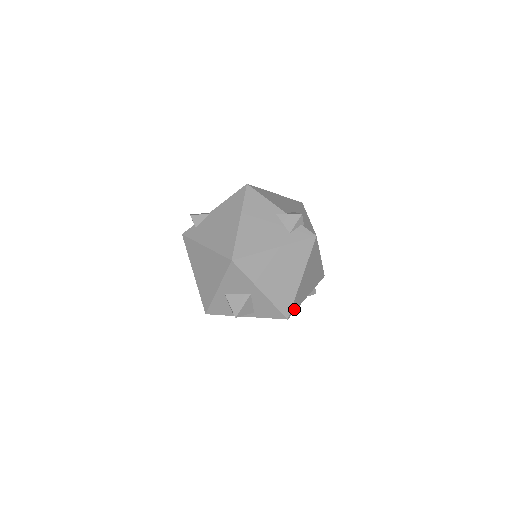
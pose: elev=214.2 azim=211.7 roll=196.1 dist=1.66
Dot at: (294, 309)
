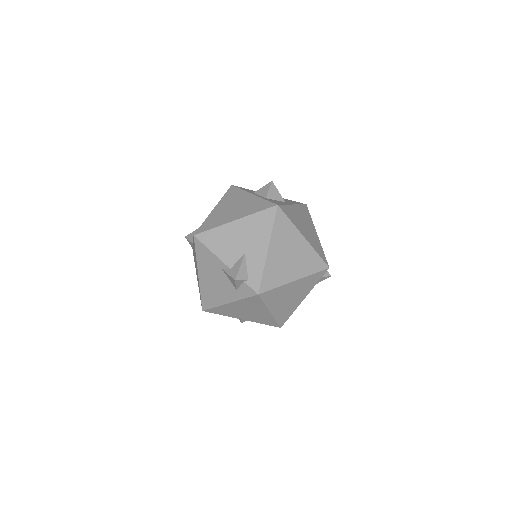
Dot at: (286, 319)
